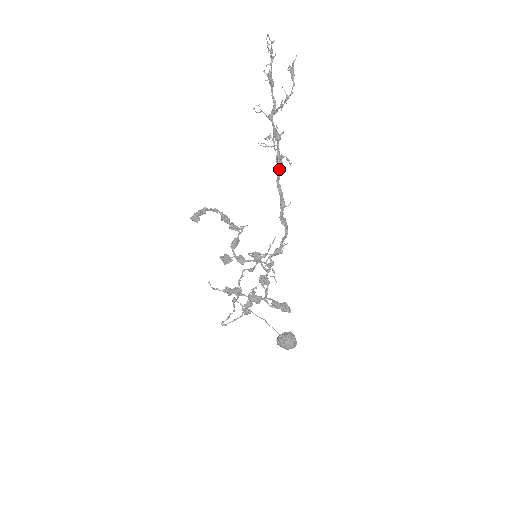
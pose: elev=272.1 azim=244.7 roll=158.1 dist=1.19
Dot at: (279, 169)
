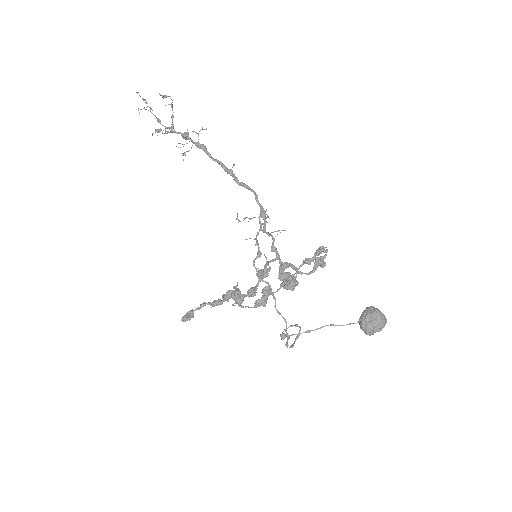
Dot at: (204, 147)
